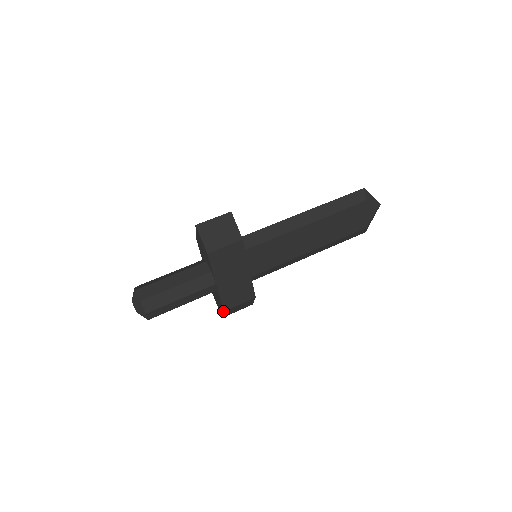
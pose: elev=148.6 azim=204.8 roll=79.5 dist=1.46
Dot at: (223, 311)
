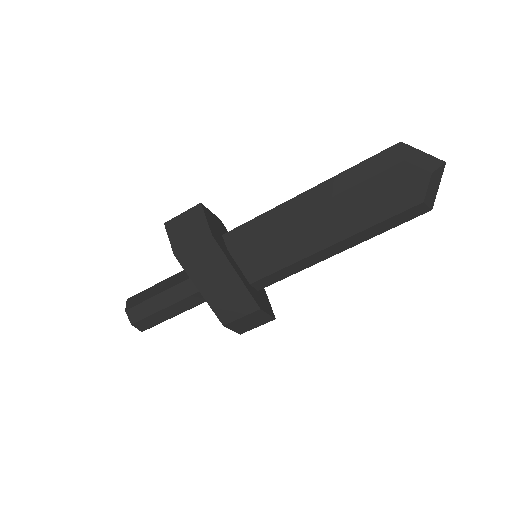
Dot at: (224, 325)
